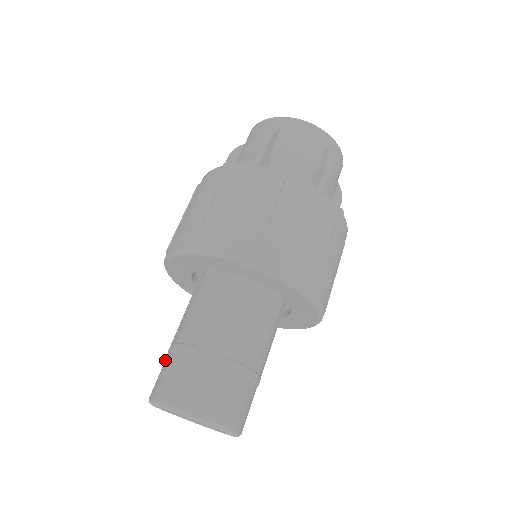
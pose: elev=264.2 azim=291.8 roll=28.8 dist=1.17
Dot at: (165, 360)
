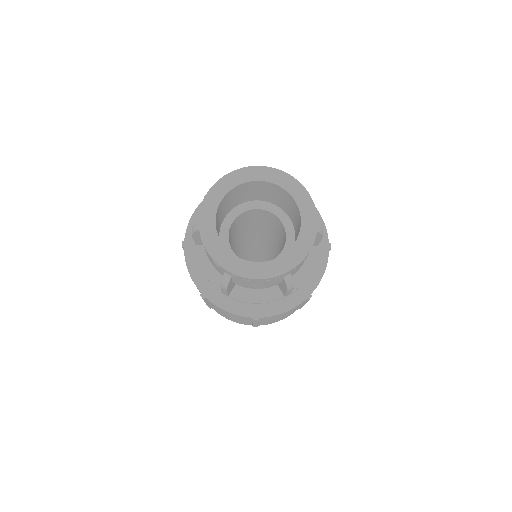
Dot at: occluded
